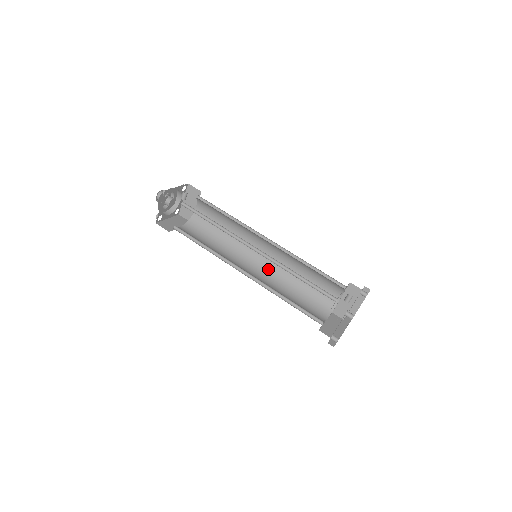
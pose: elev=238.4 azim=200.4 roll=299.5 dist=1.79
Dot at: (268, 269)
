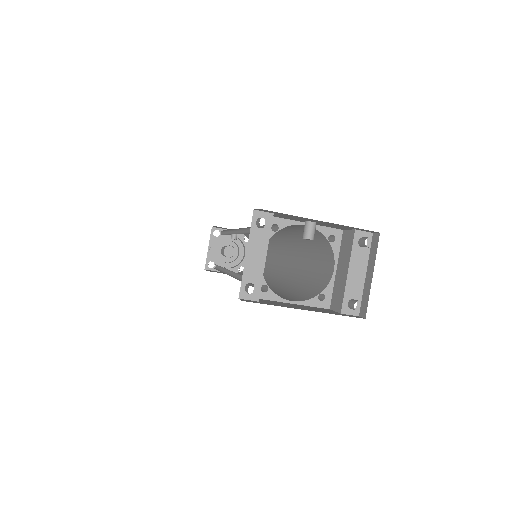
Dot at: (276, 280)
